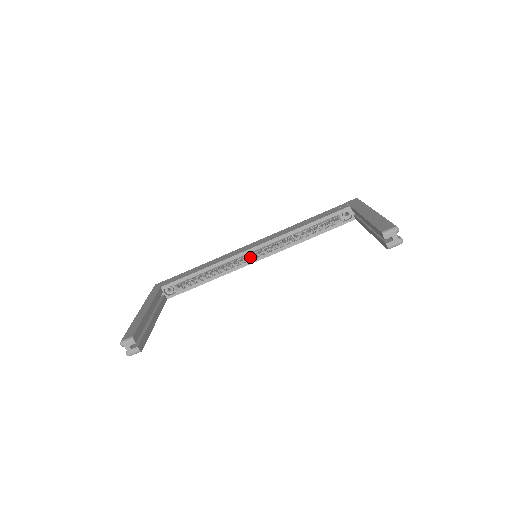
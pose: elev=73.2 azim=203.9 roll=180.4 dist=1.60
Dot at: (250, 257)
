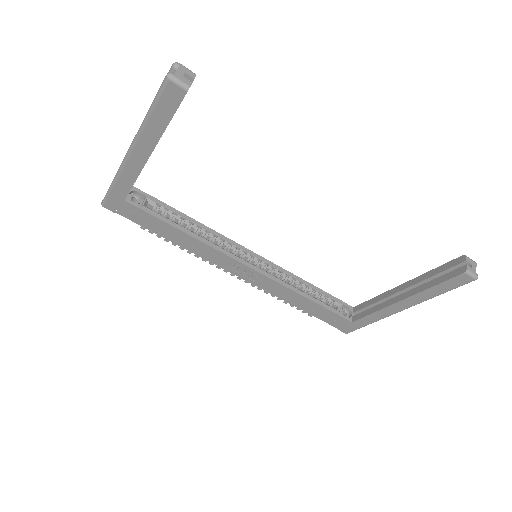
Dot at: occluded
